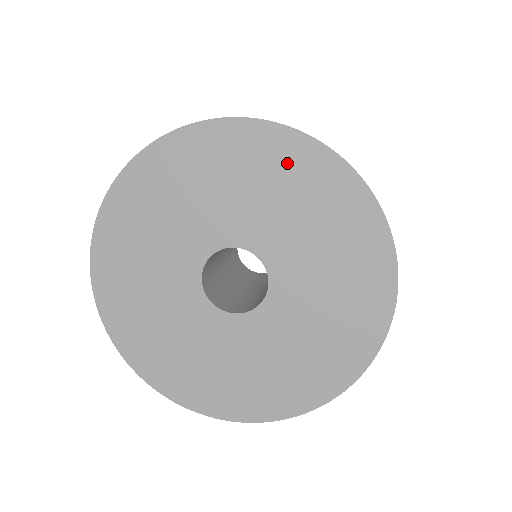
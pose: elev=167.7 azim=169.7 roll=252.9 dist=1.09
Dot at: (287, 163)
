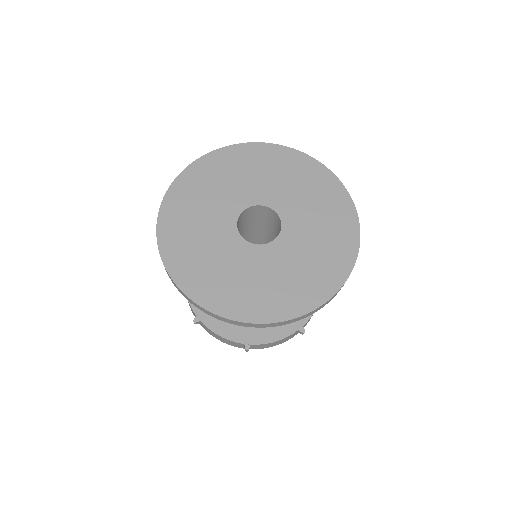
Dot at: (260, 157)
